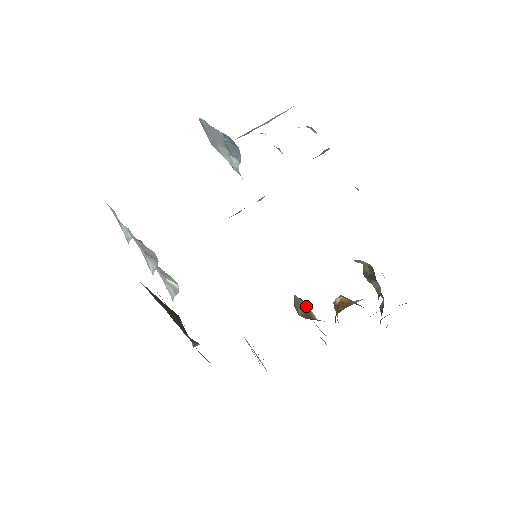
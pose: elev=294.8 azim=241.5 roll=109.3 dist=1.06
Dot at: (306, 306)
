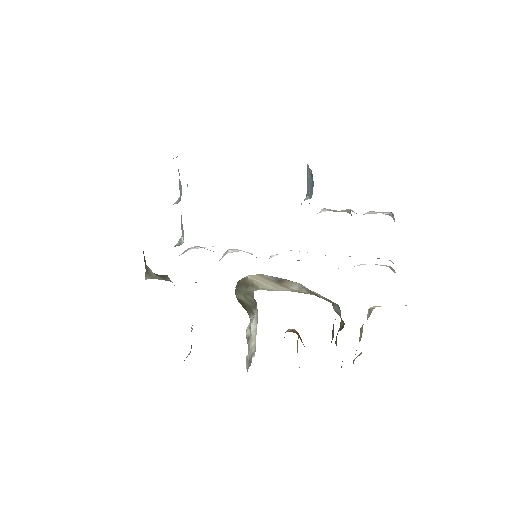
Dot at: (254, 308)
